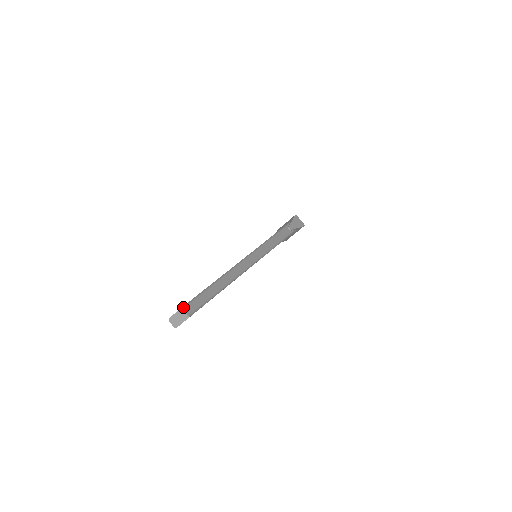
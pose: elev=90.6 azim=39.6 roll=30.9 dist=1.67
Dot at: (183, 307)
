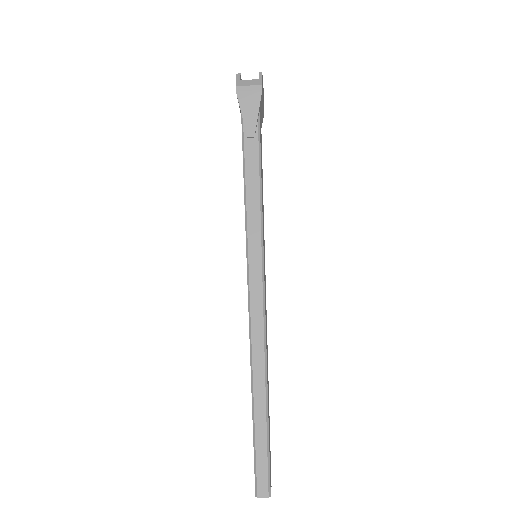
Dot at: (256, 494)
